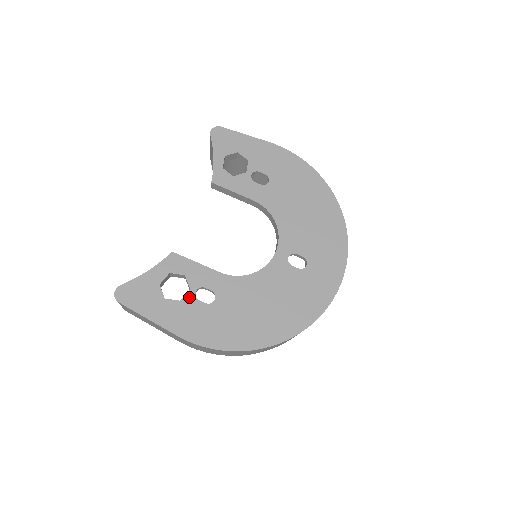
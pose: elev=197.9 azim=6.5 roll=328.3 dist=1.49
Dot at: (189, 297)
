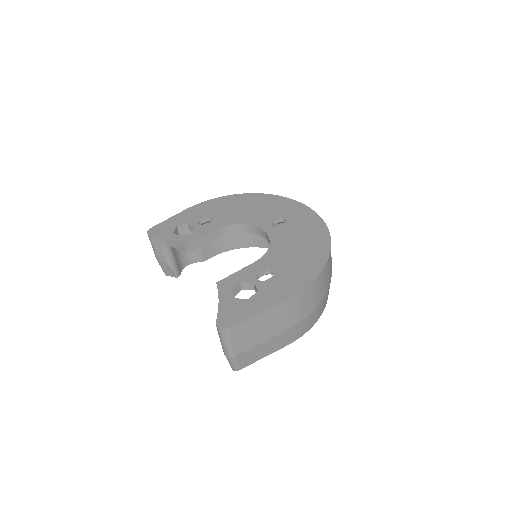
Dot at: (259, 285)
